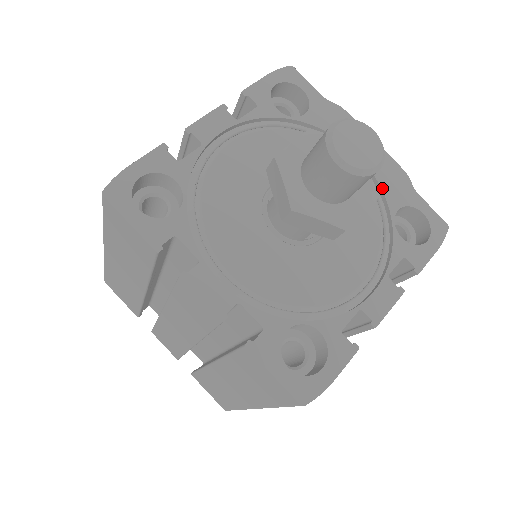
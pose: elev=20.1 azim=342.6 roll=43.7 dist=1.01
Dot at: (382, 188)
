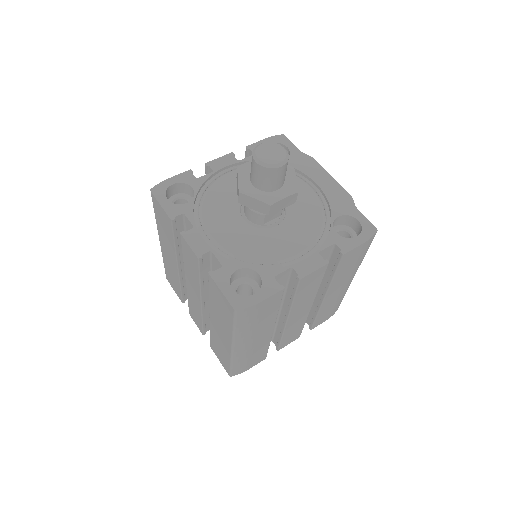
Dot at: (329, 203)
